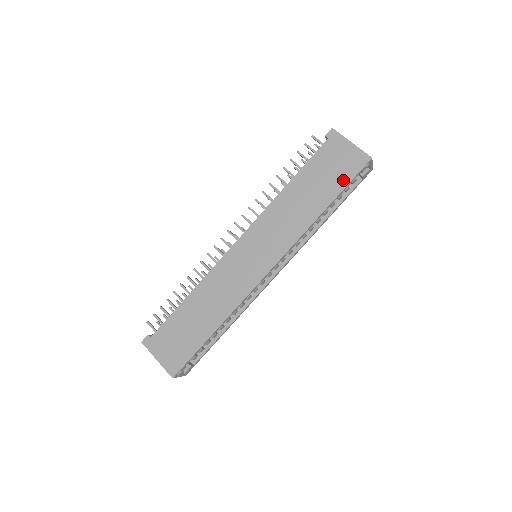
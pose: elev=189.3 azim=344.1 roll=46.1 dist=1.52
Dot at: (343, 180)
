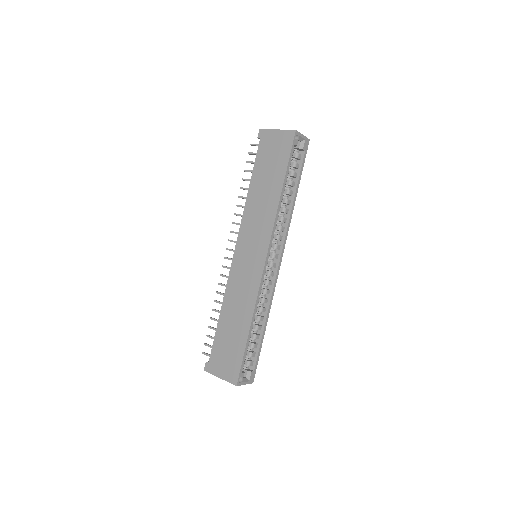
Dot at: (284, 159)
